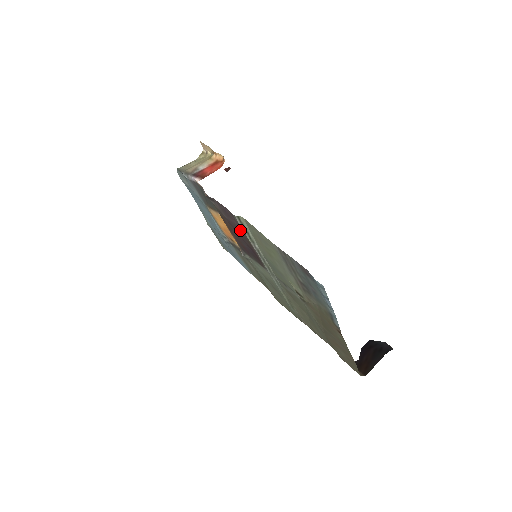
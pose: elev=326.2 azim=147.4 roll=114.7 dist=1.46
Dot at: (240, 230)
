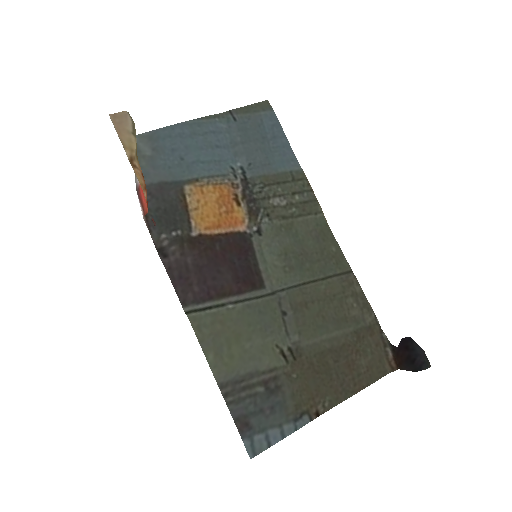
Dot at: (207, 289)
